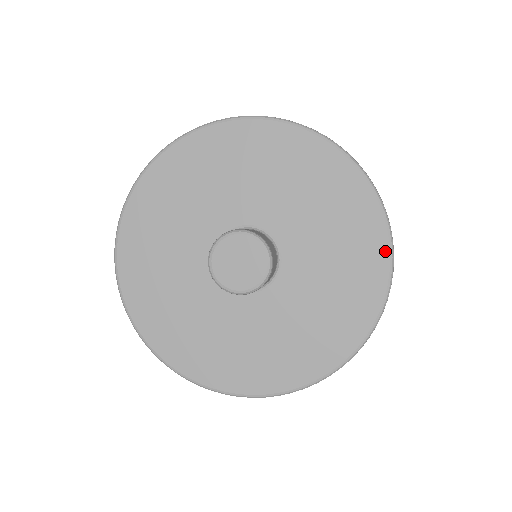
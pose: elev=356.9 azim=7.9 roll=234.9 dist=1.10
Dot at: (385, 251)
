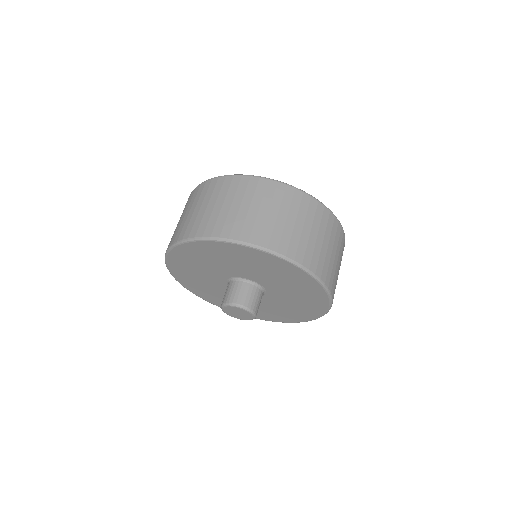
Dot at: (323, 293)
